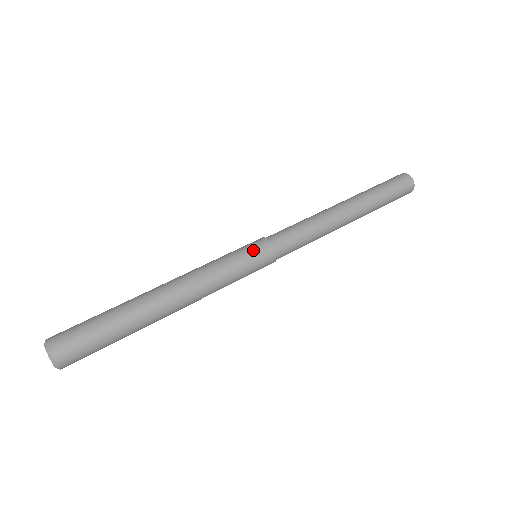
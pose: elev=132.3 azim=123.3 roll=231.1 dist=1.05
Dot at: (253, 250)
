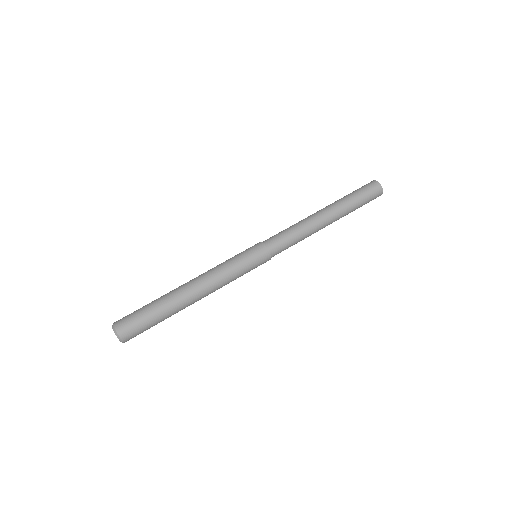
Dot at: (253, 253)
